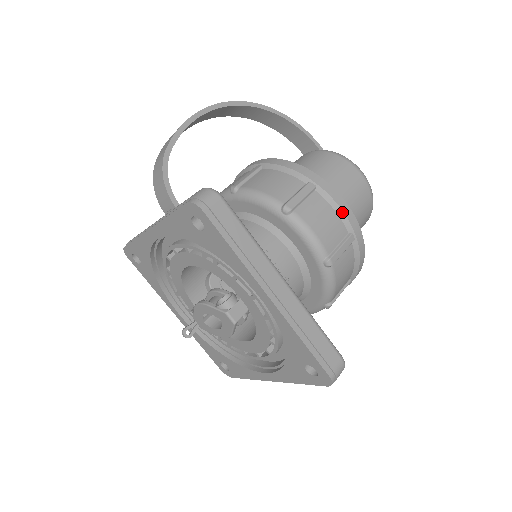
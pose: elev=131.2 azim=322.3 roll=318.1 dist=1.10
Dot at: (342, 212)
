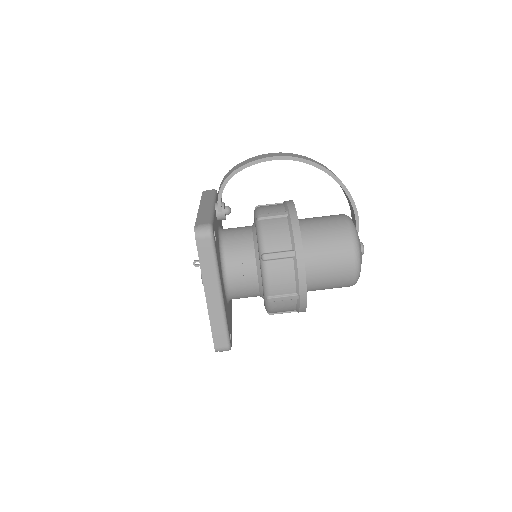
Dot at: (298, 281)
